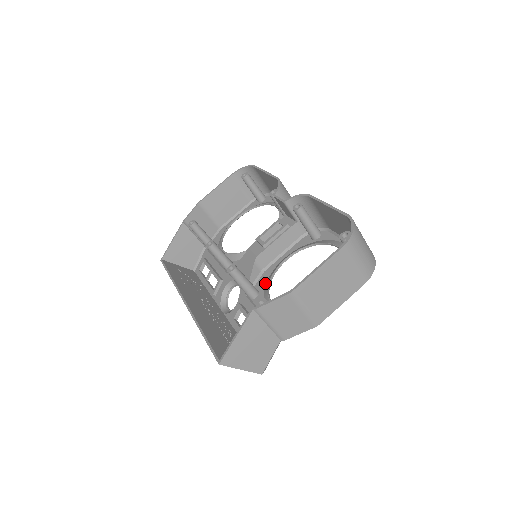
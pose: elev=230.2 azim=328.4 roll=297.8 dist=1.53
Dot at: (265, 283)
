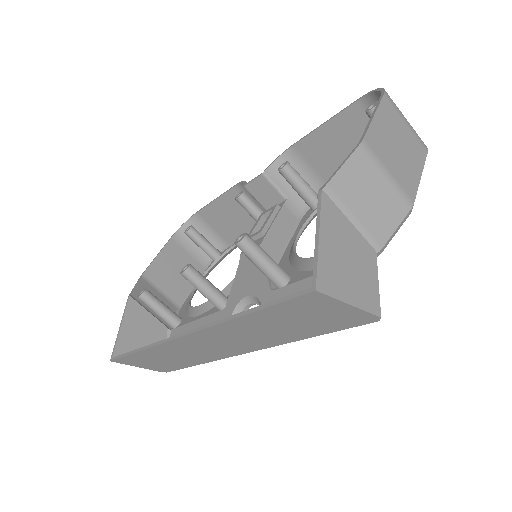
Dot at: (289, 266)
